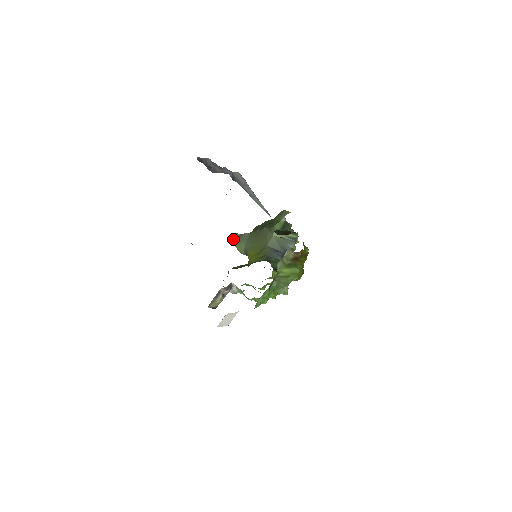
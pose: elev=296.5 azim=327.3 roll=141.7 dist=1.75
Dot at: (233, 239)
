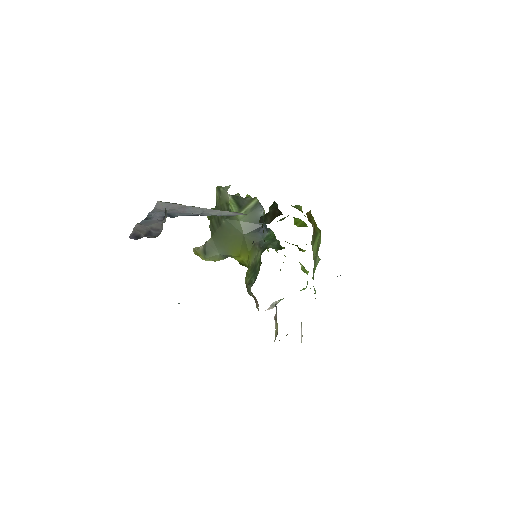
Dot at: (200, 257)
